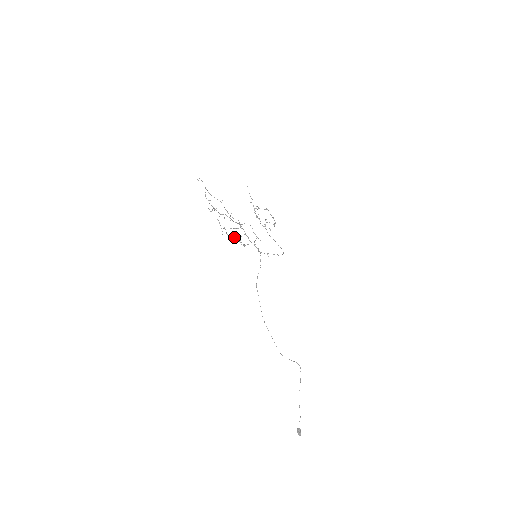
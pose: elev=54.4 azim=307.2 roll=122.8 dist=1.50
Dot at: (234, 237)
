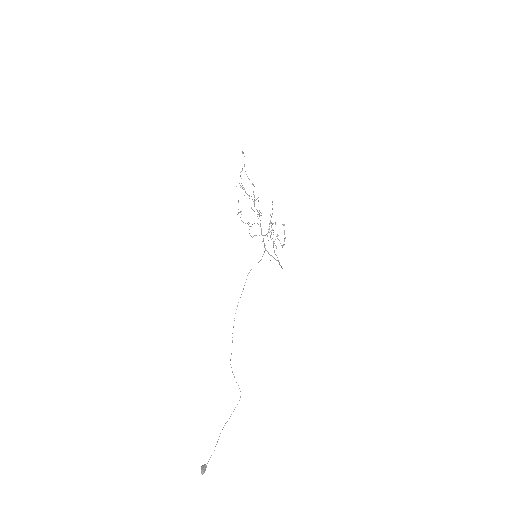
Dot at: occluded
